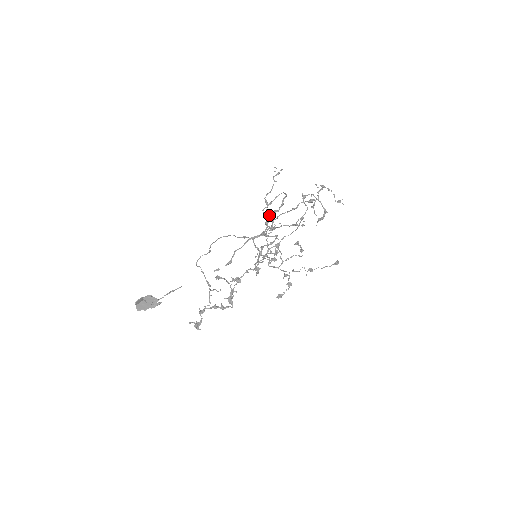
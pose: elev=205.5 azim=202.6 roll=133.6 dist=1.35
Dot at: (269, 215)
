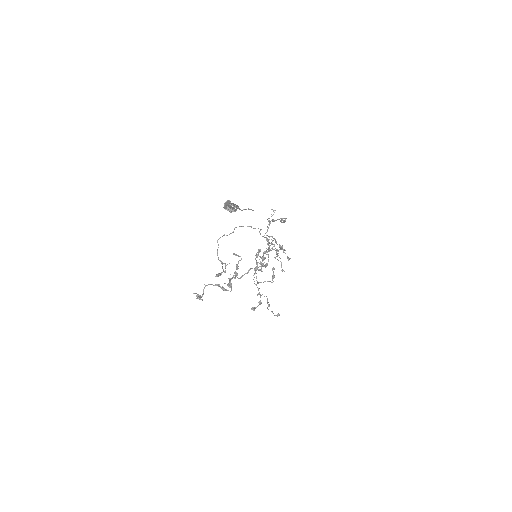
Dot at: (281, 220)
